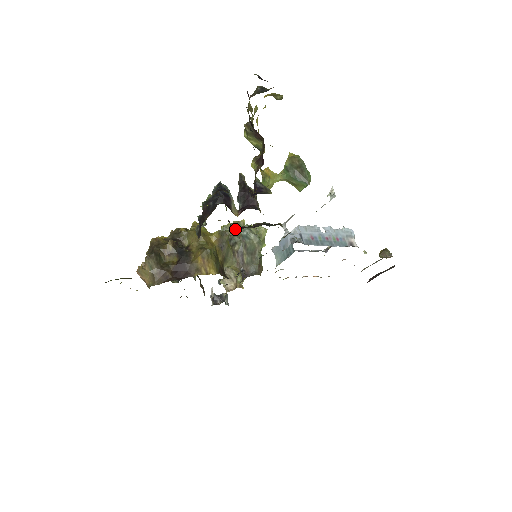
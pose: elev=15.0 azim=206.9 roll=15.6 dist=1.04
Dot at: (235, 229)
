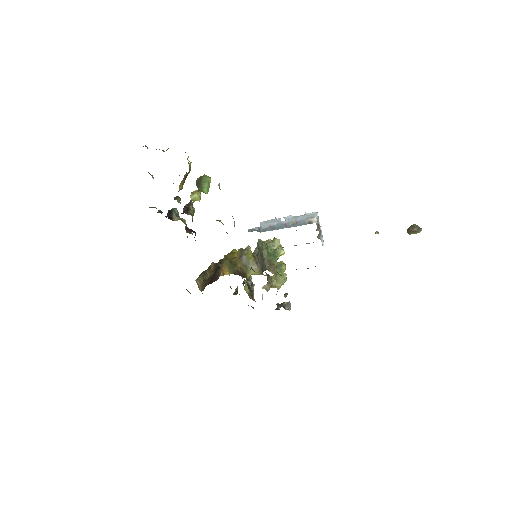
Dot at: occluded
